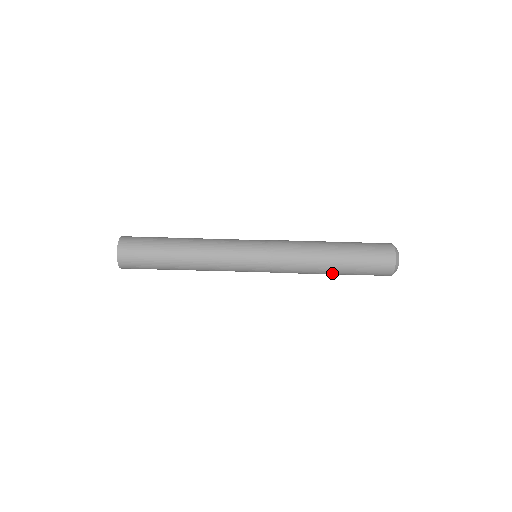
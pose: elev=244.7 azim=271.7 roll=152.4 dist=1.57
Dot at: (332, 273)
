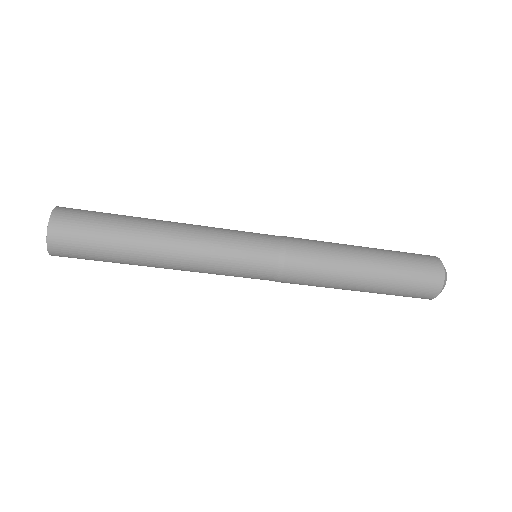
Dot at: (360, 287)
